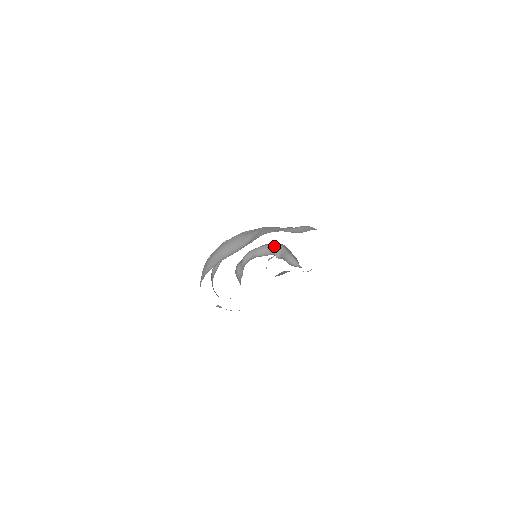
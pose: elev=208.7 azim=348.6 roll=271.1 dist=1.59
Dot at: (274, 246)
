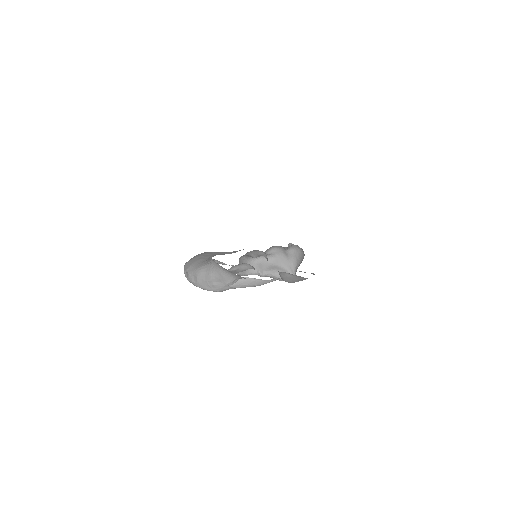
Dot at: (258, 262)
